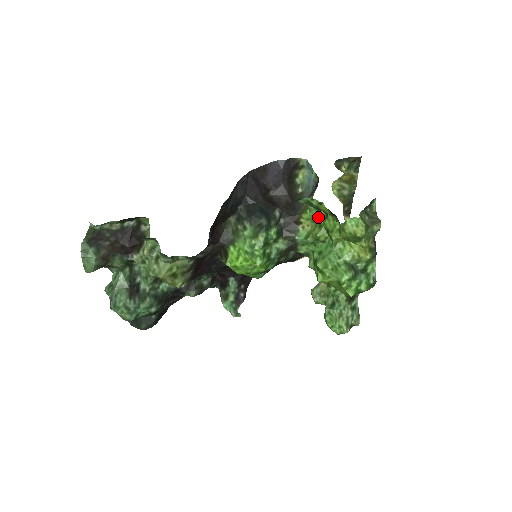
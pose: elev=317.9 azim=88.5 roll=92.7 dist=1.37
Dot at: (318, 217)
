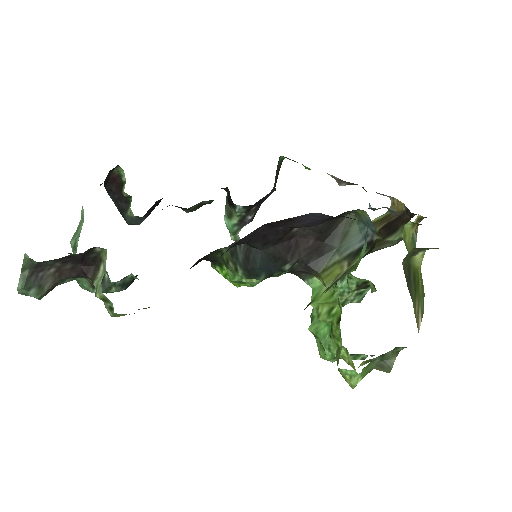
Dot at: occluded
